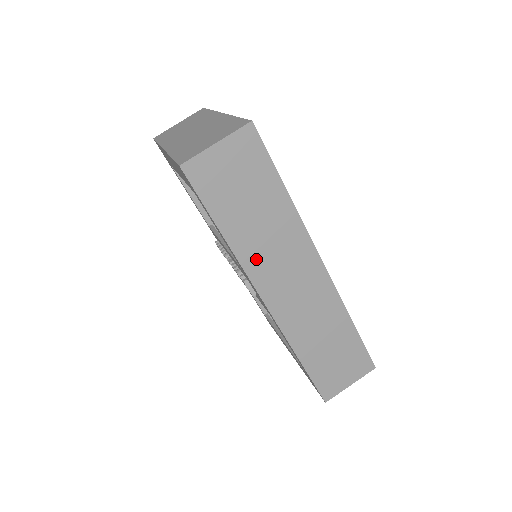
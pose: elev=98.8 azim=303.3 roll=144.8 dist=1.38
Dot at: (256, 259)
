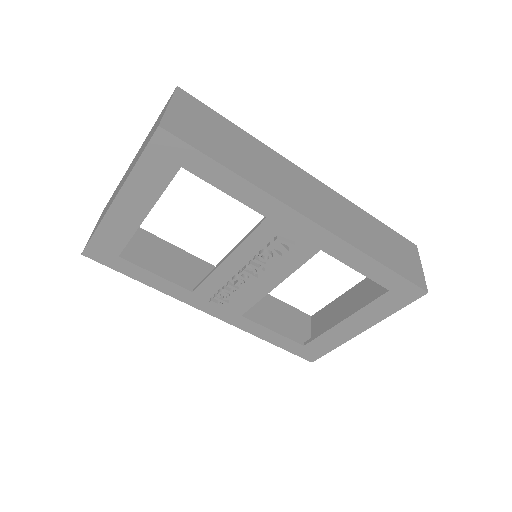
Dot at: (272, 185)
